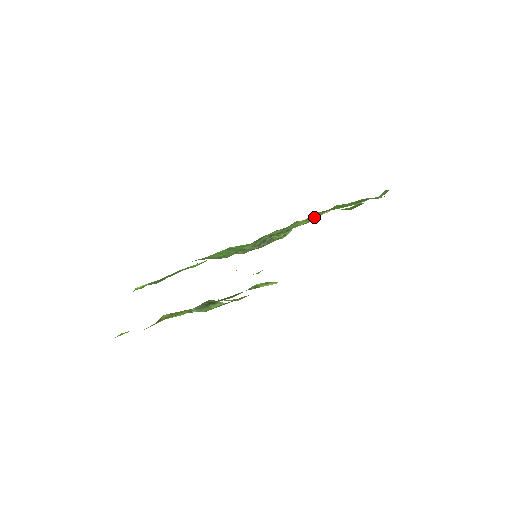
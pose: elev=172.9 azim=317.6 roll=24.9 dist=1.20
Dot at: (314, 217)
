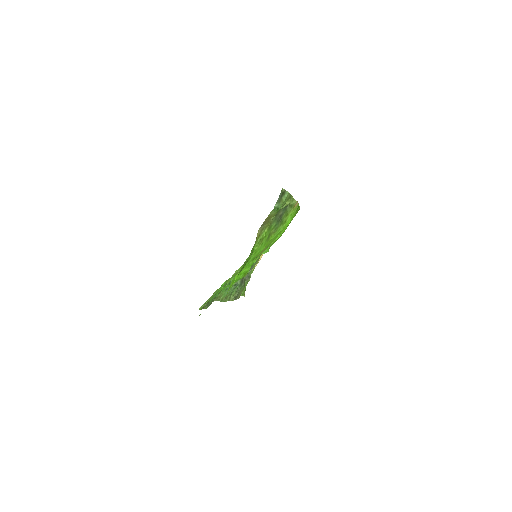
Dot at: occluded
